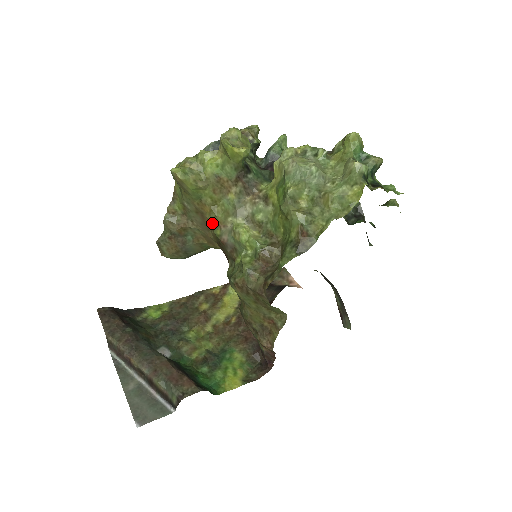
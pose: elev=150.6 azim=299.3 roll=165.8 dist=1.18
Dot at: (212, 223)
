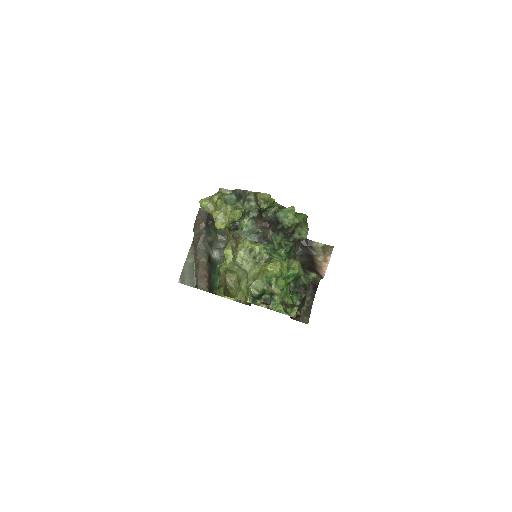
Dot at: occluded
